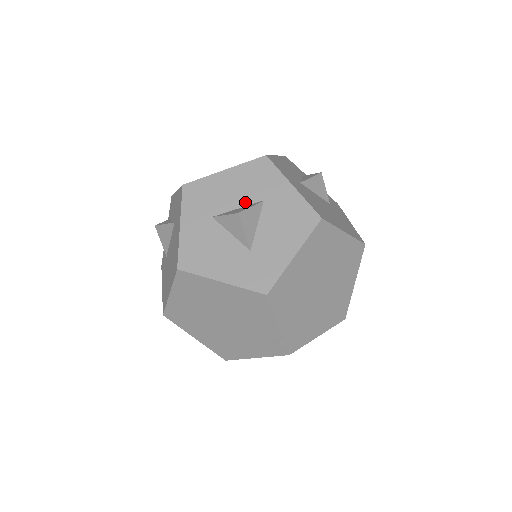
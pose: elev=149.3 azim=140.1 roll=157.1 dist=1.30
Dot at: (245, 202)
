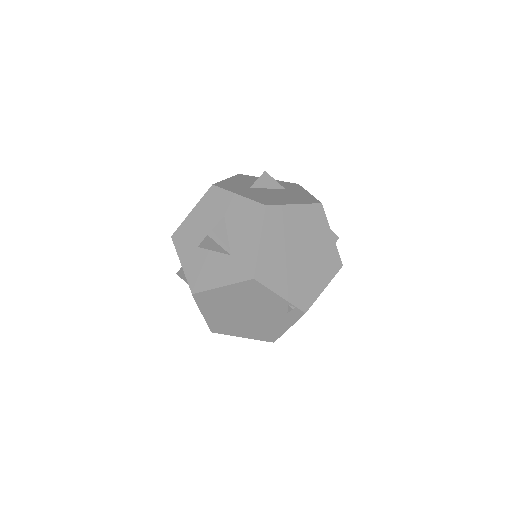
Dot at: (213, 224)
